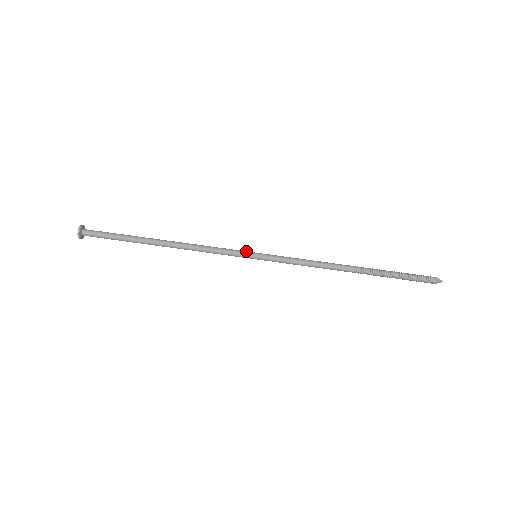
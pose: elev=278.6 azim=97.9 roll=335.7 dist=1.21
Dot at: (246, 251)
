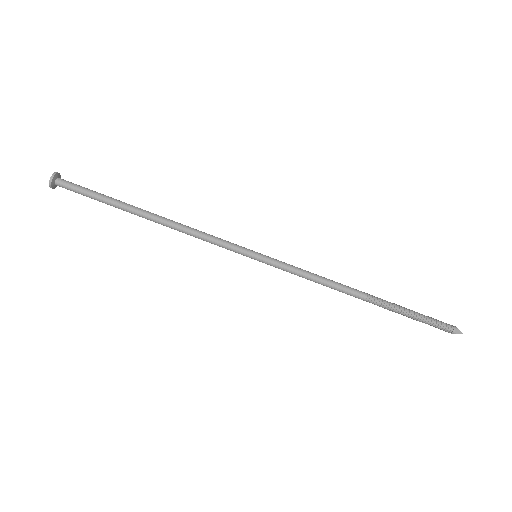
Dot at: (245, 249)
